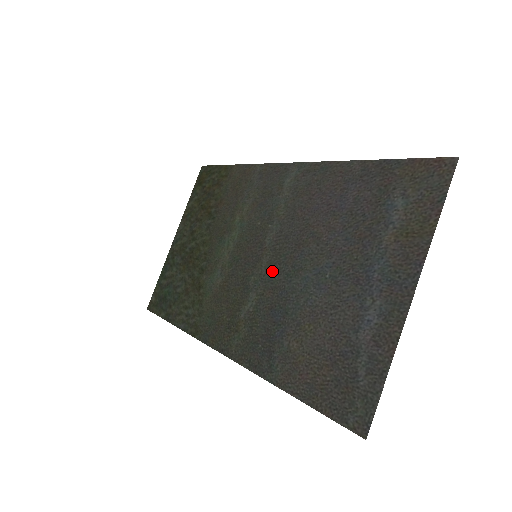
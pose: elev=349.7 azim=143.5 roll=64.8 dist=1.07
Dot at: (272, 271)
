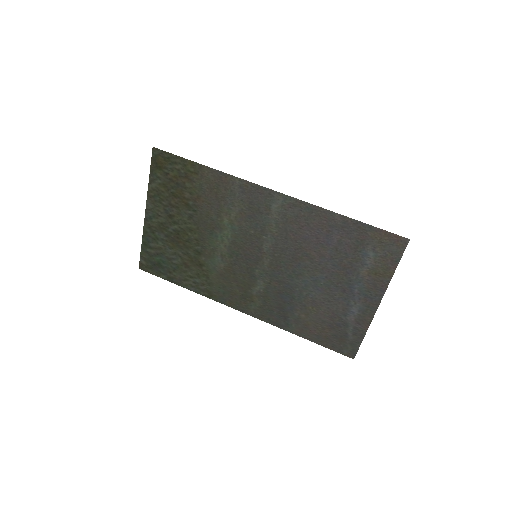
Dot at: (275, 270)
